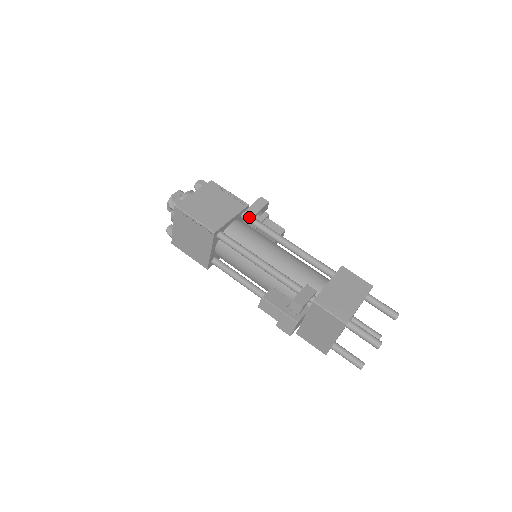
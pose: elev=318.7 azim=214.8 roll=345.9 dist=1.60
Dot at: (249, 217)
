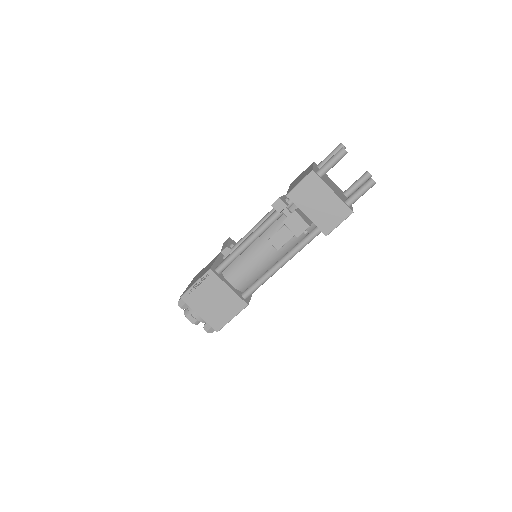
Dot at: (227, 251)
